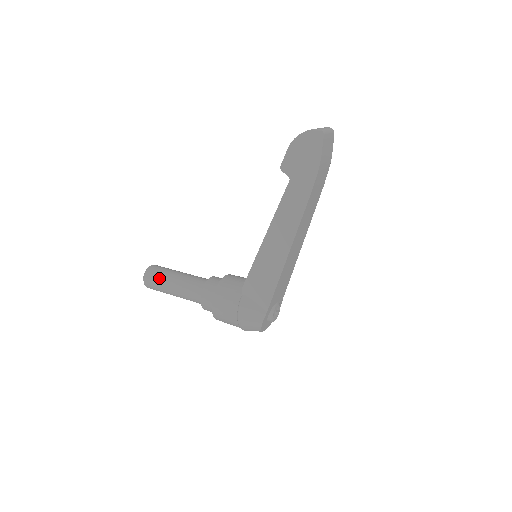
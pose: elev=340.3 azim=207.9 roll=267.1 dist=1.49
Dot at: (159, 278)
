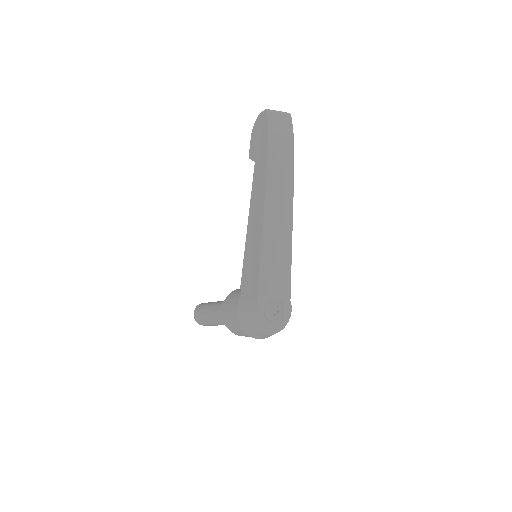
Dot at: (202, 308)
